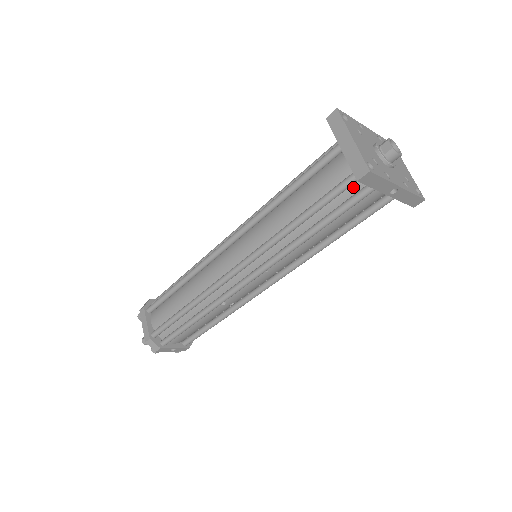
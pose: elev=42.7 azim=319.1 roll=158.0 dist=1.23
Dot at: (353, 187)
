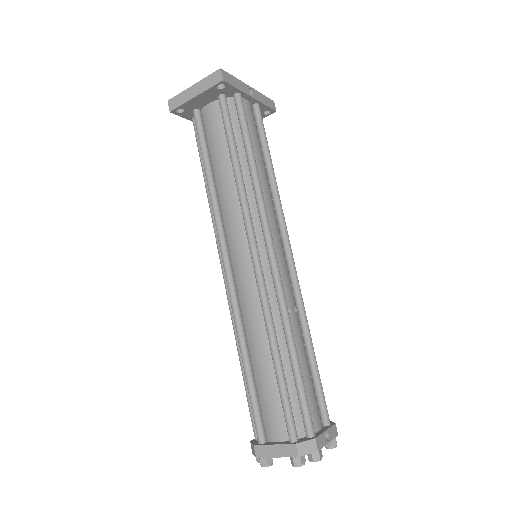
Dot at: (231, 112)
